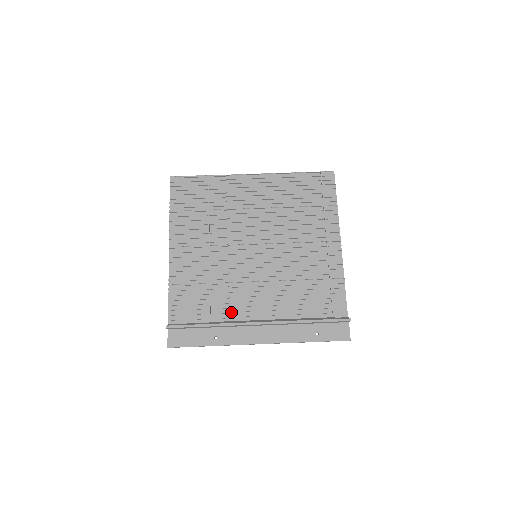
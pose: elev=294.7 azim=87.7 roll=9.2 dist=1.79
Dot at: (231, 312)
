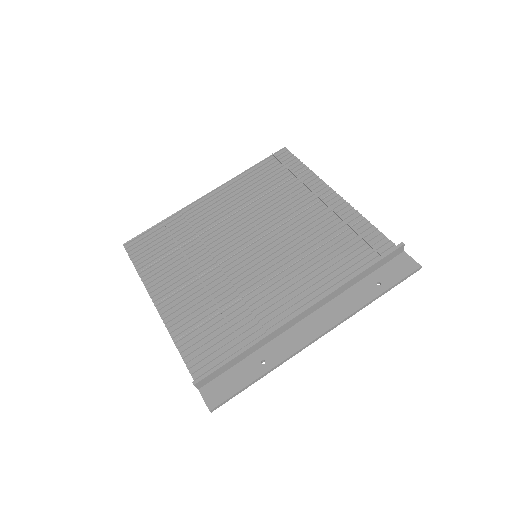
Dot at: (264, 325)
